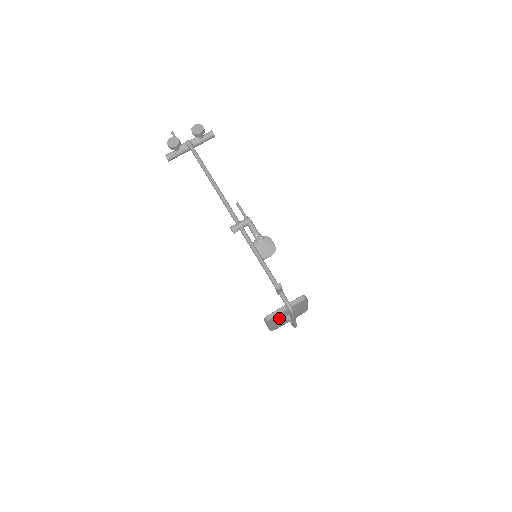
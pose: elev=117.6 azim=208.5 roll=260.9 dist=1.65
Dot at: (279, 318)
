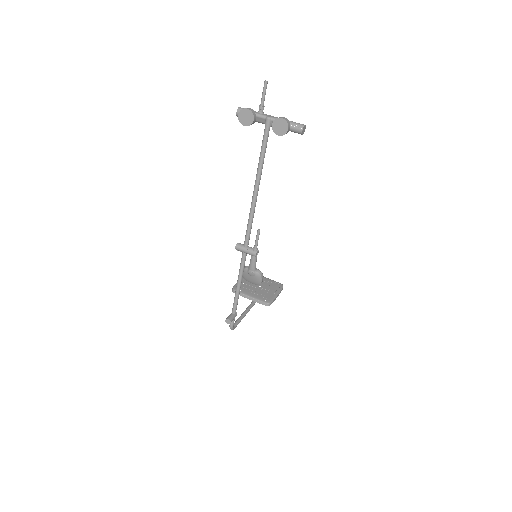
Dot at: occluded
